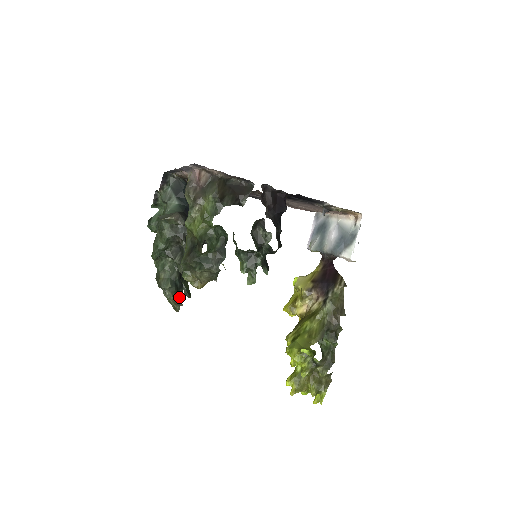
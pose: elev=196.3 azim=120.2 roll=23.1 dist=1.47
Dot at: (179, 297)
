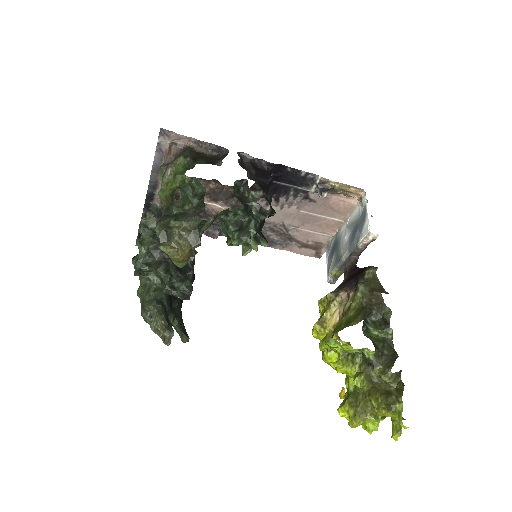
Dot at: (169, 324)
